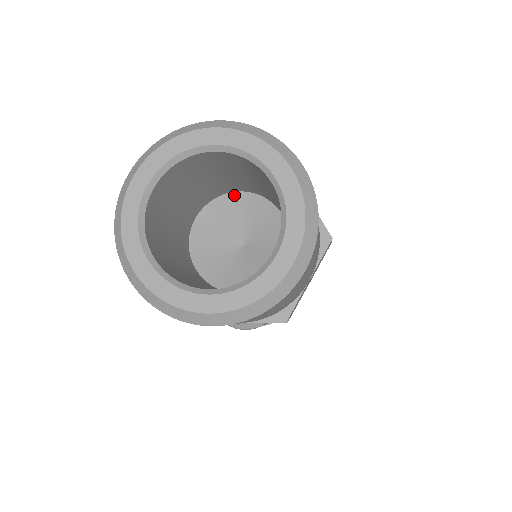
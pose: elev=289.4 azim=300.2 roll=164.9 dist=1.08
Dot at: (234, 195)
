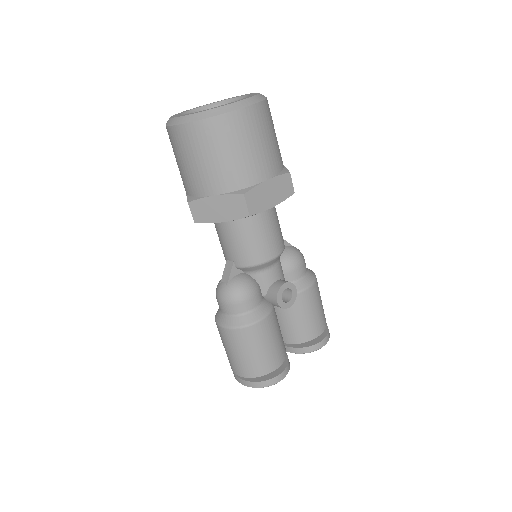
Dot at: occluded
